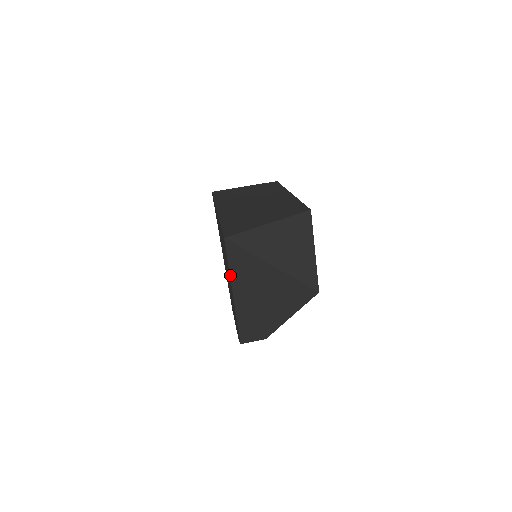
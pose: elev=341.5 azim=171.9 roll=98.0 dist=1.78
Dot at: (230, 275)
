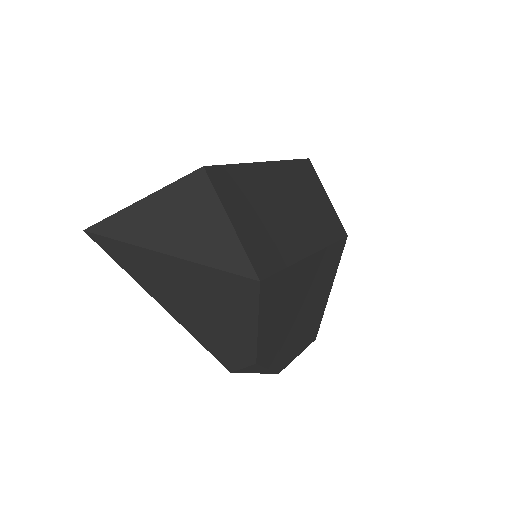
Dot at: (132, 277)
